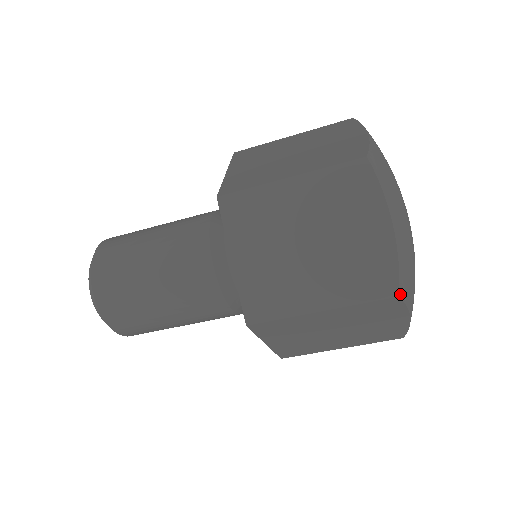
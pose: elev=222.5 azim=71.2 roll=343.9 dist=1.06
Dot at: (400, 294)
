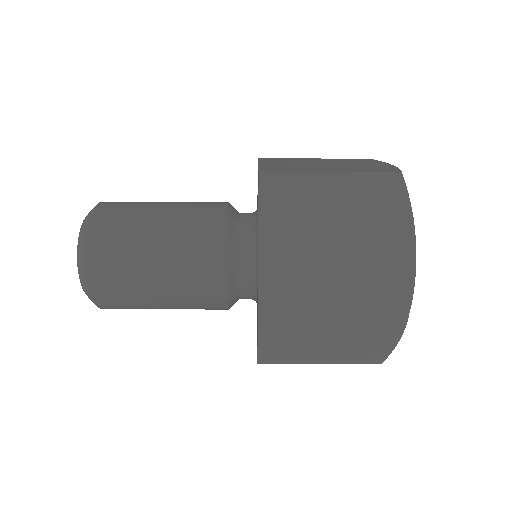
Dot at: (411, 298)
